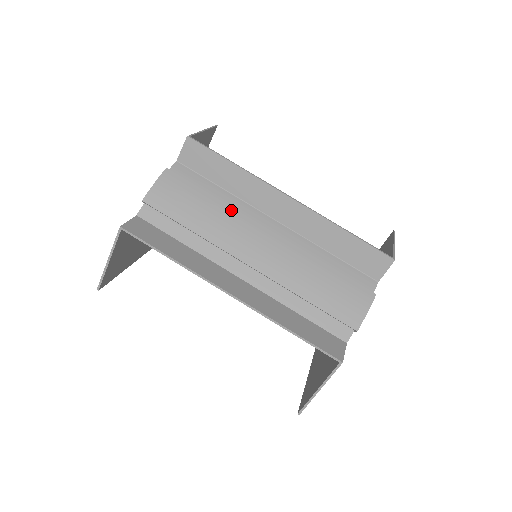
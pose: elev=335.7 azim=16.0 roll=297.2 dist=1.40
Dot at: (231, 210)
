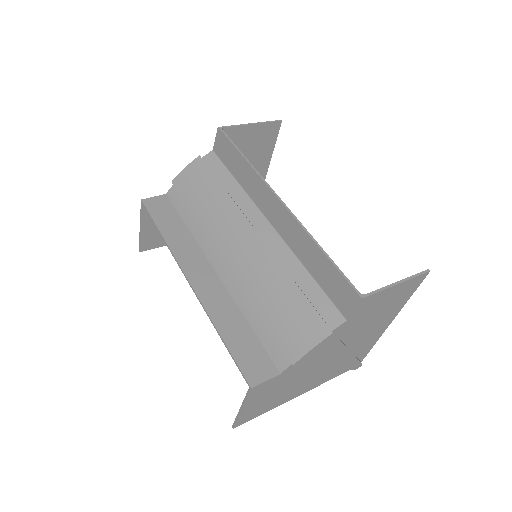
Dot at: (231, 203)
